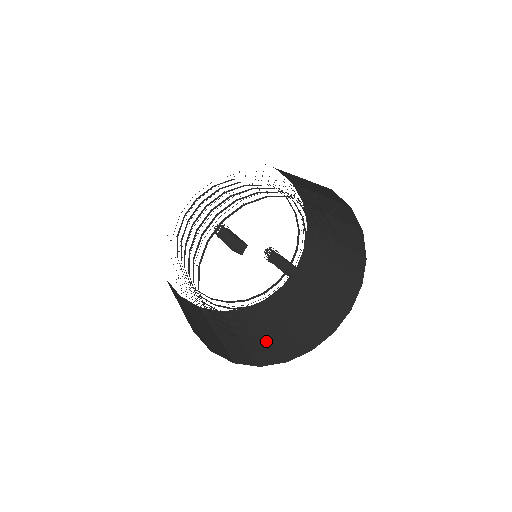
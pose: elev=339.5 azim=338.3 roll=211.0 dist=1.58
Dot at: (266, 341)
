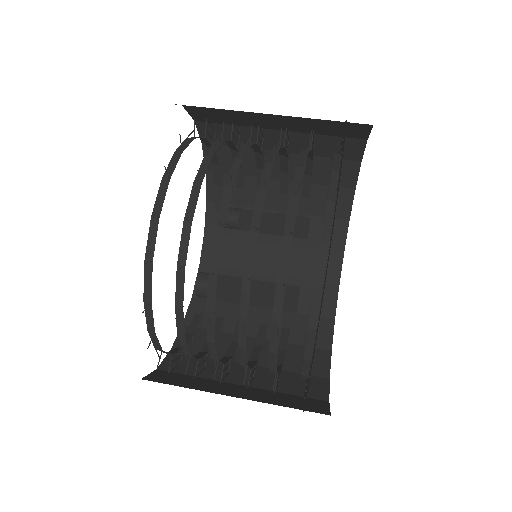
Dot at: (288, 283)
